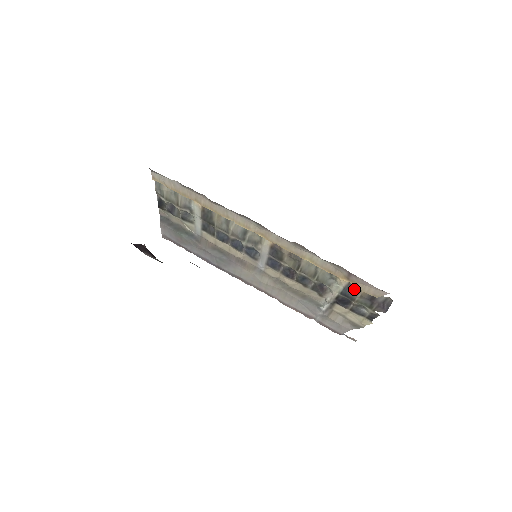
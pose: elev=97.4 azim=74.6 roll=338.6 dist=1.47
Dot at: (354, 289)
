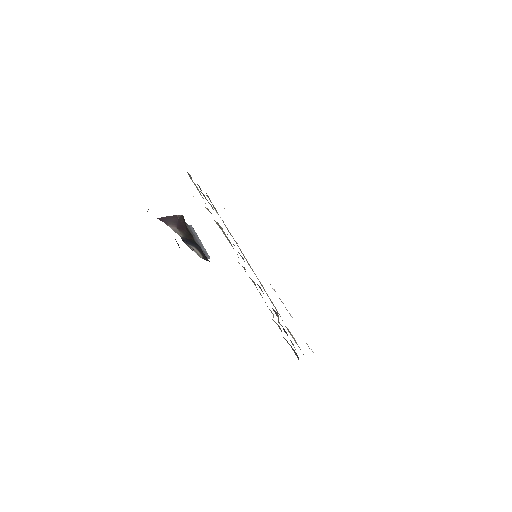
Dot at: occluded
